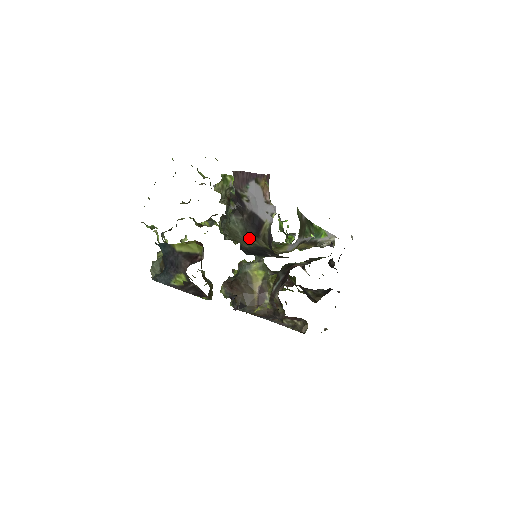
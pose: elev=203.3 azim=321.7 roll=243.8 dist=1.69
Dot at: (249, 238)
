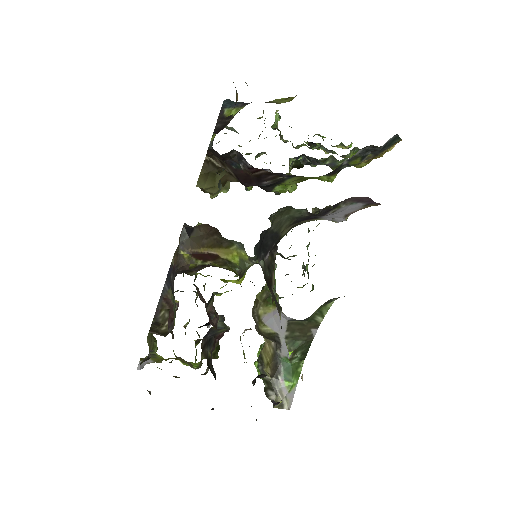
Dot at: (286, 223)
